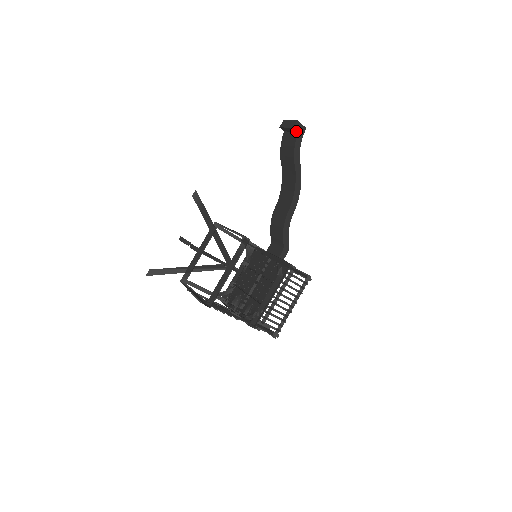
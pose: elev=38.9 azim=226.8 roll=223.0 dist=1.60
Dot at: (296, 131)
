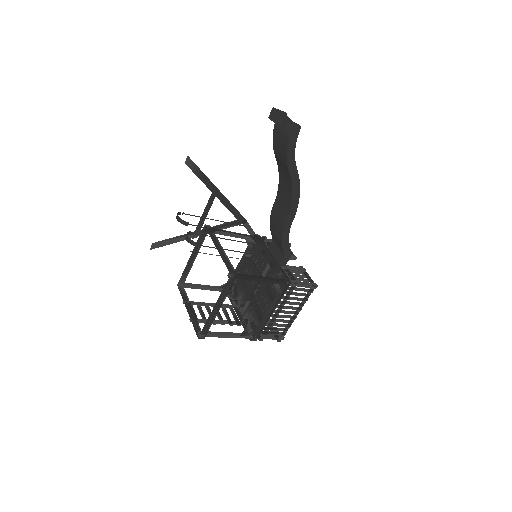
Dot at: (288, 132)
